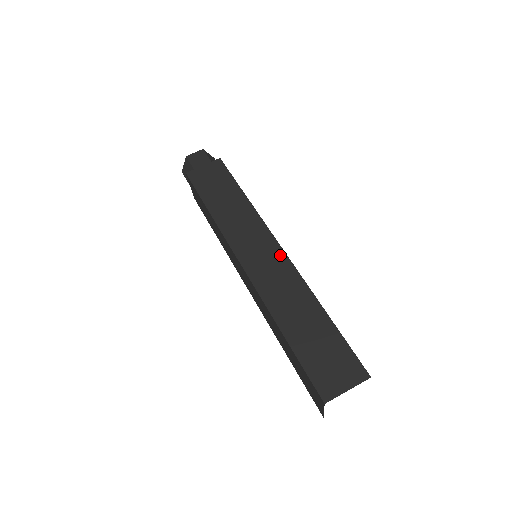
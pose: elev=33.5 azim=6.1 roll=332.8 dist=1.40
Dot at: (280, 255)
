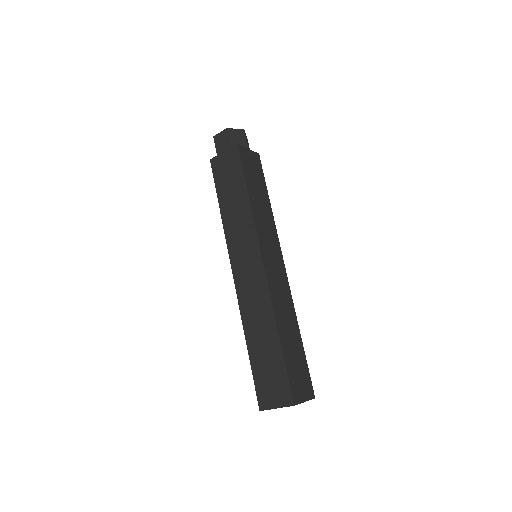
Dot at: (260, 272)
